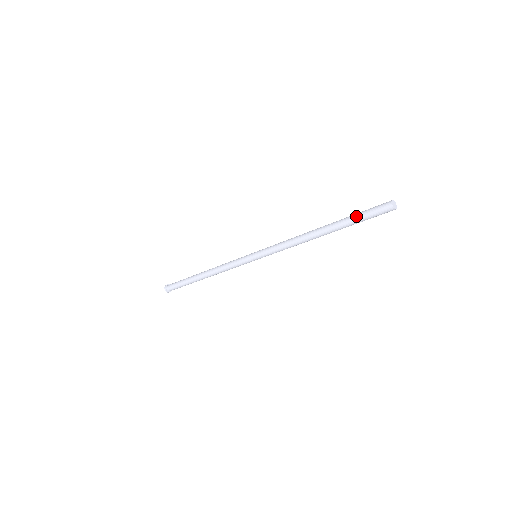
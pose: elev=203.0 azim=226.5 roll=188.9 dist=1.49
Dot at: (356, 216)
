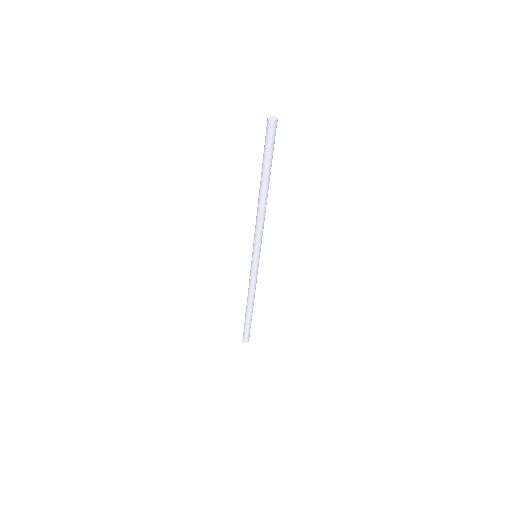
Dot at: (265, 156)
